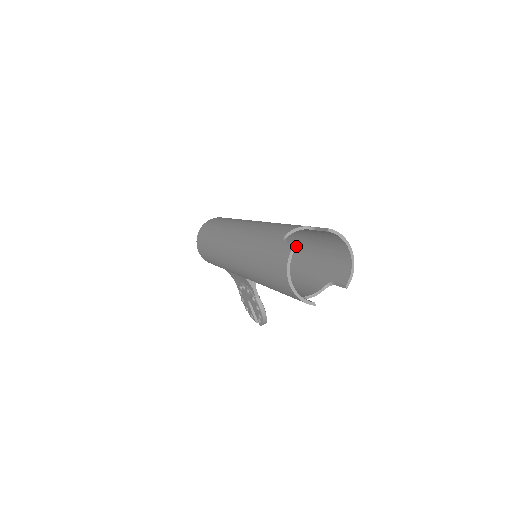
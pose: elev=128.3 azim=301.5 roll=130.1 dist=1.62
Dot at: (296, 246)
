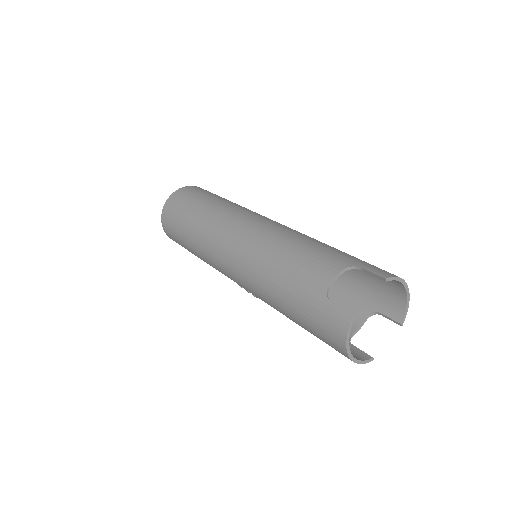
Dot at: occluded
